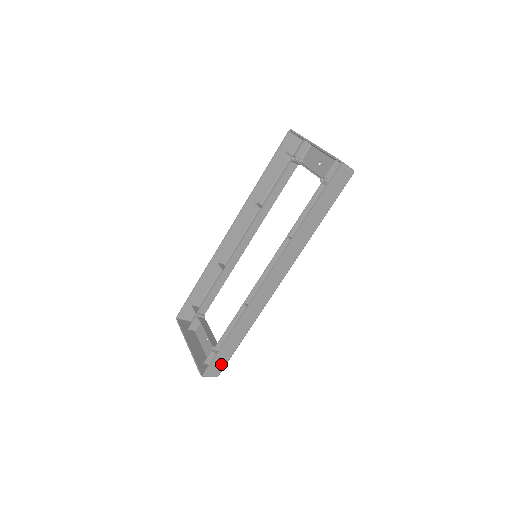
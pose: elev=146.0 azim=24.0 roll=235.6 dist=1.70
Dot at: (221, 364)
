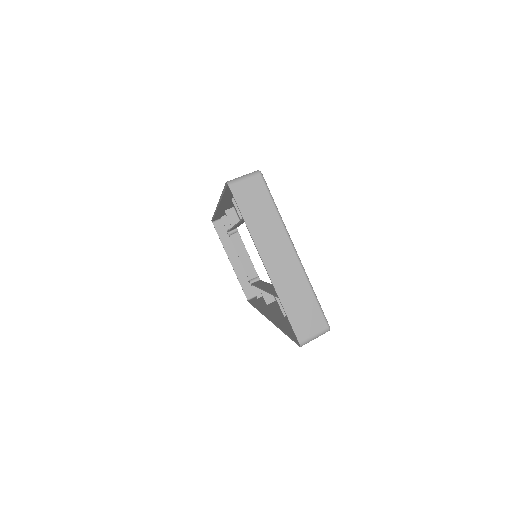
Dot at: occluded
